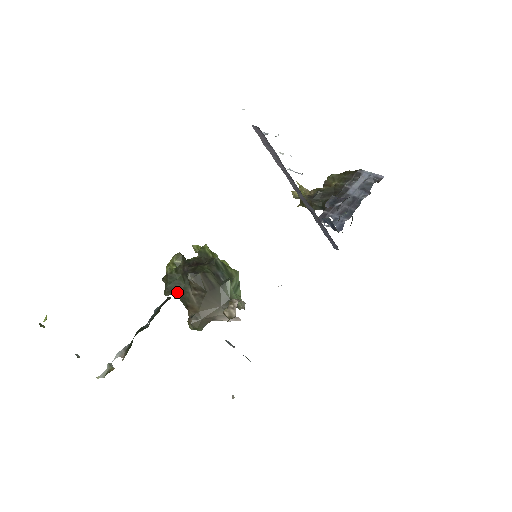
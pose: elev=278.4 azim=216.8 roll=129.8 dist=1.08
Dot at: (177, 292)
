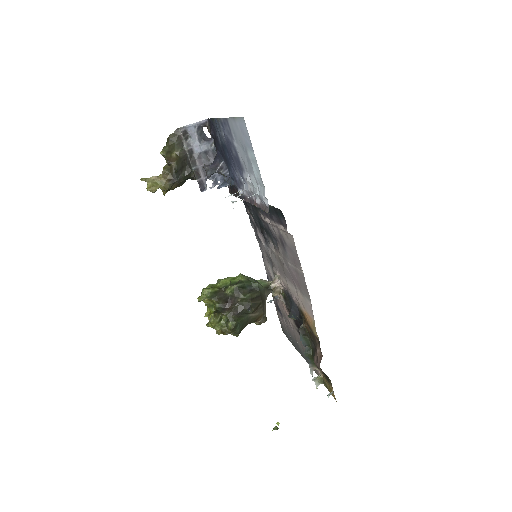
Dot at: (245, 325)
